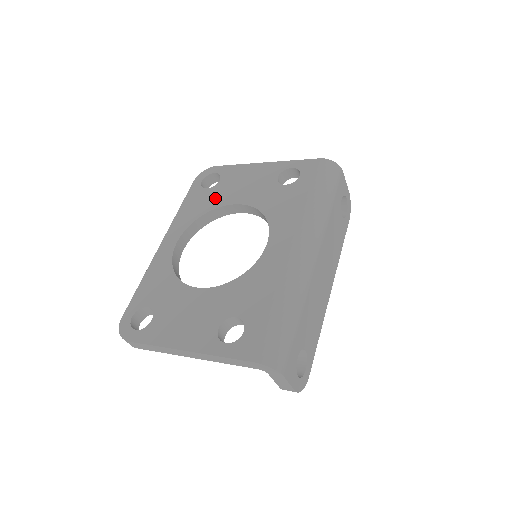
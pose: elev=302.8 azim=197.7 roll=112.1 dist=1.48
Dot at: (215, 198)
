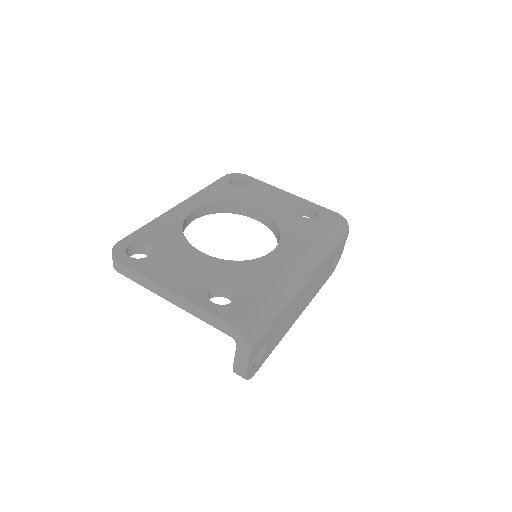
Dot at: (239, 196)
